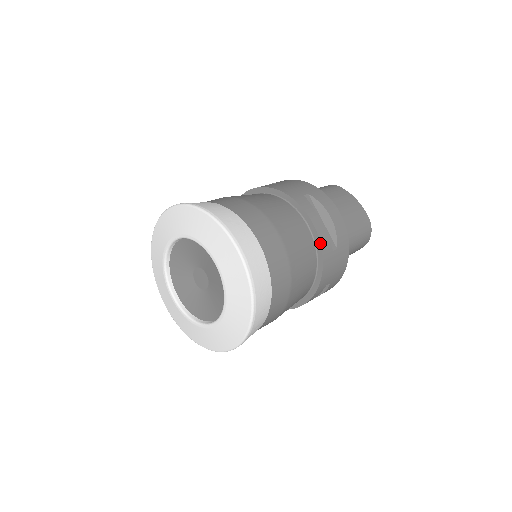
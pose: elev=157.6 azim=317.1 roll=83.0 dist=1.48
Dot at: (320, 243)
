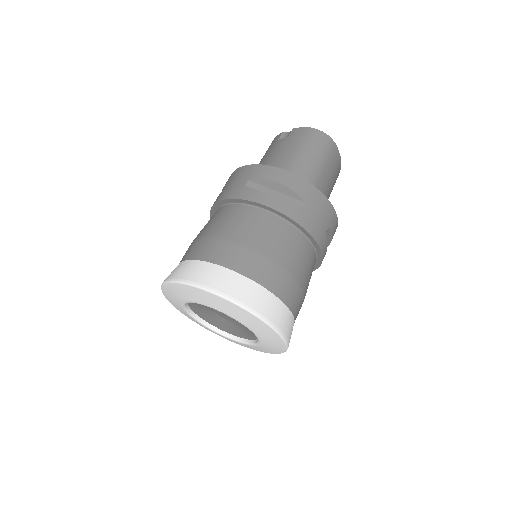
Dot at: occluded
